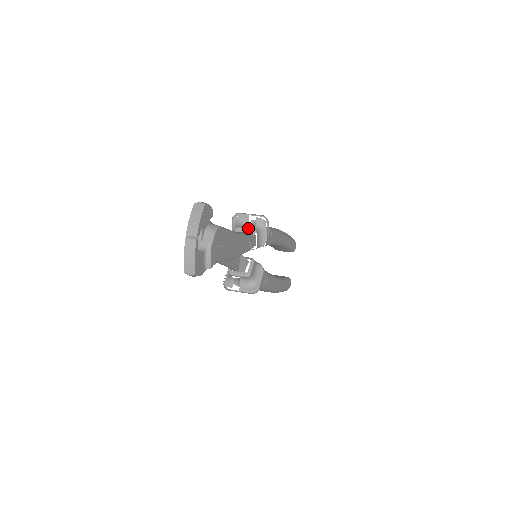
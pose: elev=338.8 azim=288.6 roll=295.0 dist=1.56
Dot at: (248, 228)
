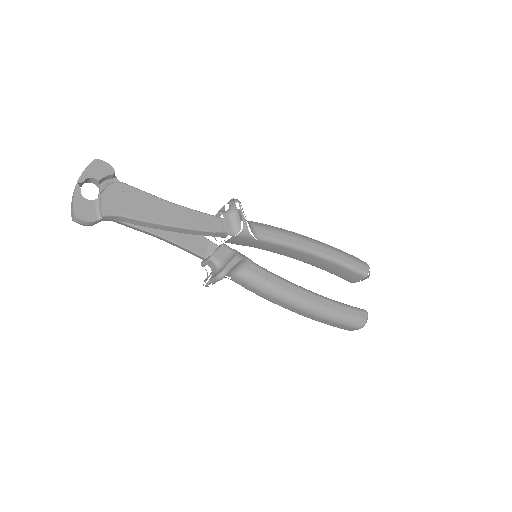
Dot at: (217, 213)
